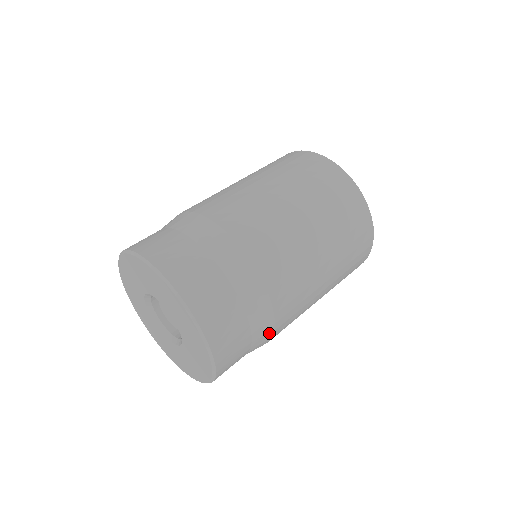
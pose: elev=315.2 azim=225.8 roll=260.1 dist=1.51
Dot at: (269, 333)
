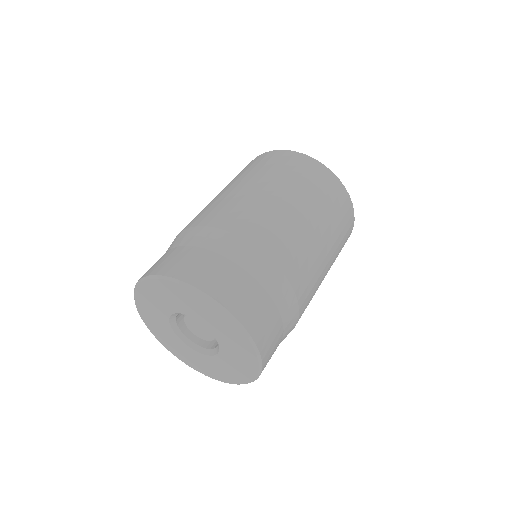
Dot at: occluded
